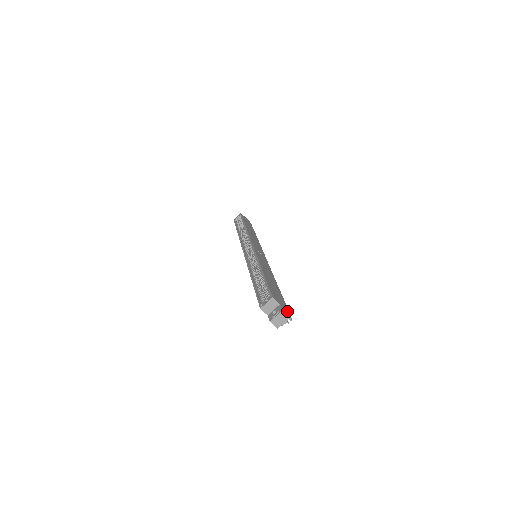
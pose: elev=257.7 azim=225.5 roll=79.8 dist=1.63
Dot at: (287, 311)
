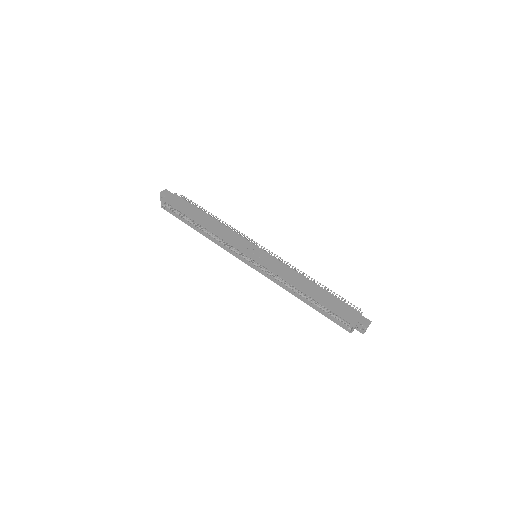
Dot at: (364, 318)
